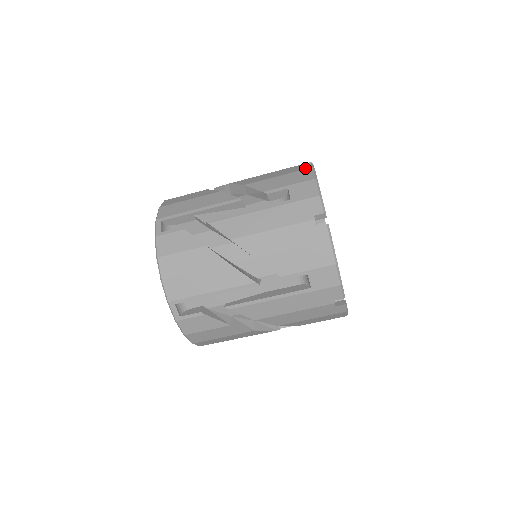
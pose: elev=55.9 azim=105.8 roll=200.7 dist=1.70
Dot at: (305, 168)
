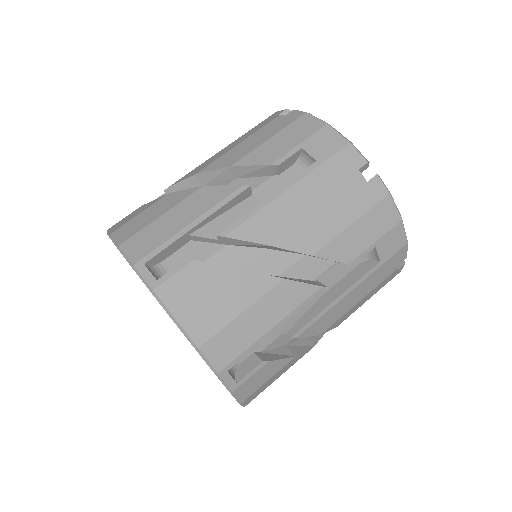
Dot at: occluded
